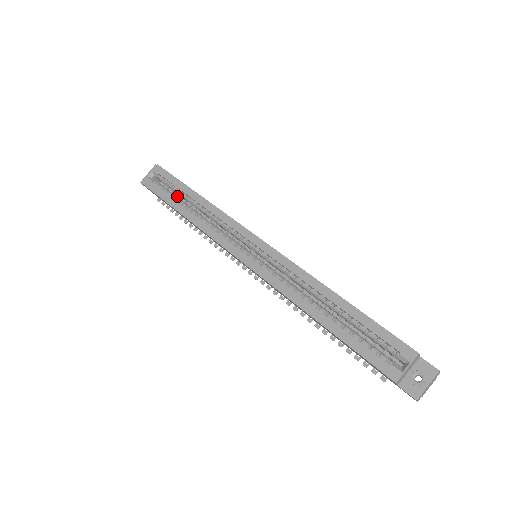
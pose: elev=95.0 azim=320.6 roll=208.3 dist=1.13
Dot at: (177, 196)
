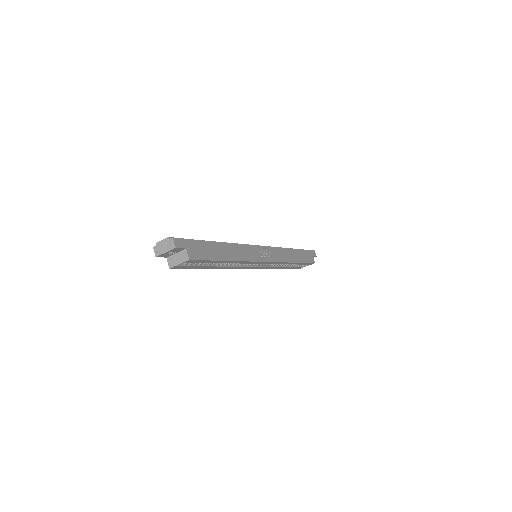
Dot at: occluded
